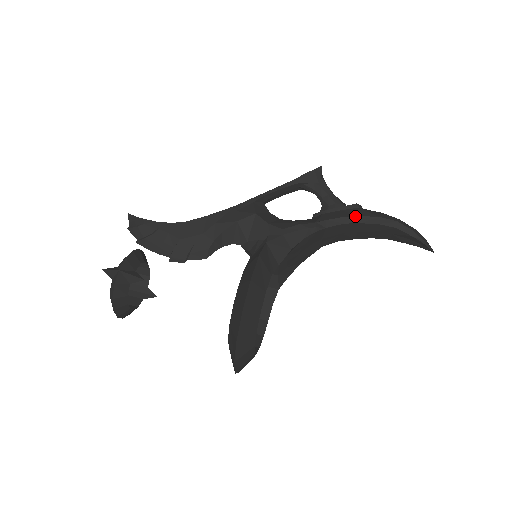
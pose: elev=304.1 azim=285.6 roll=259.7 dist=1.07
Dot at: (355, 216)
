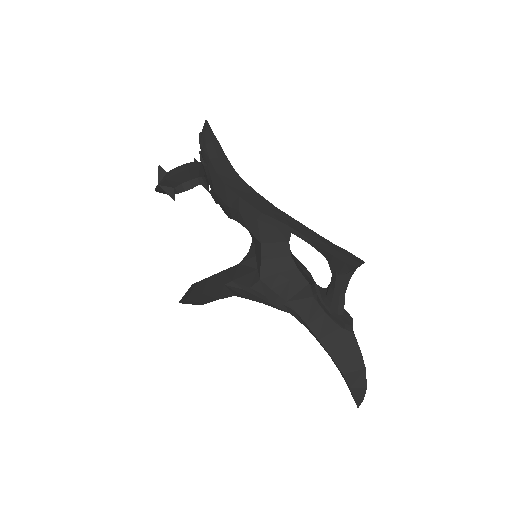
Dot at: (315, 335)
